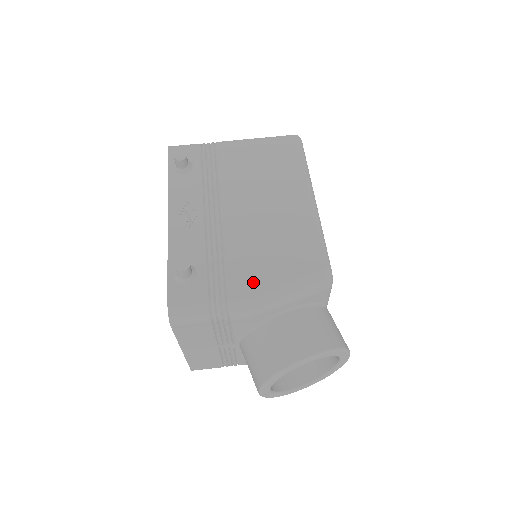
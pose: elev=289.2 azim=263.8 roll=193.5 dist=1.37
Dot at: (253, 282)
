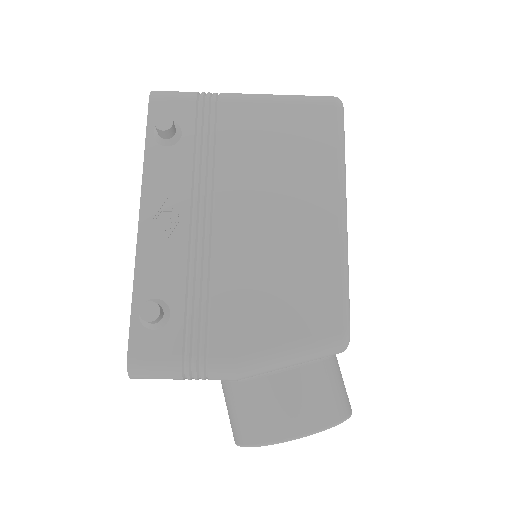
Dot at: (244, 339)
